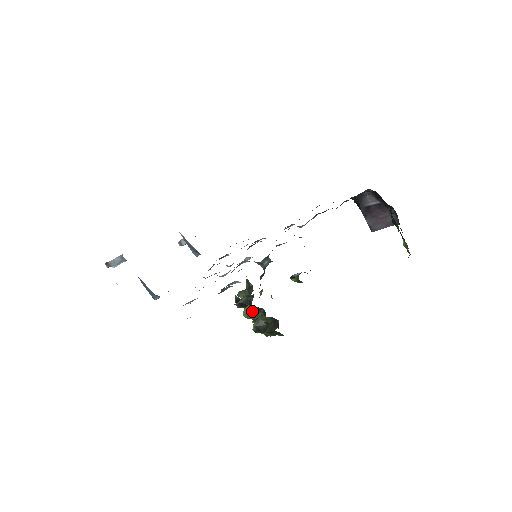
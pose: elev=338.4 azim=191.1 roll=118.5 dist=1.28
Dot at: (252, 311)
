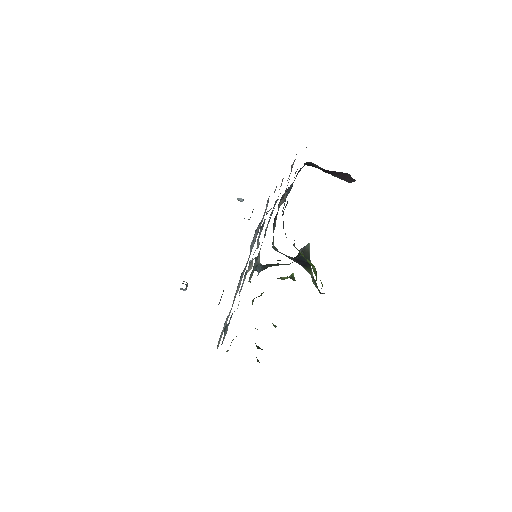
Dot at: occluded
